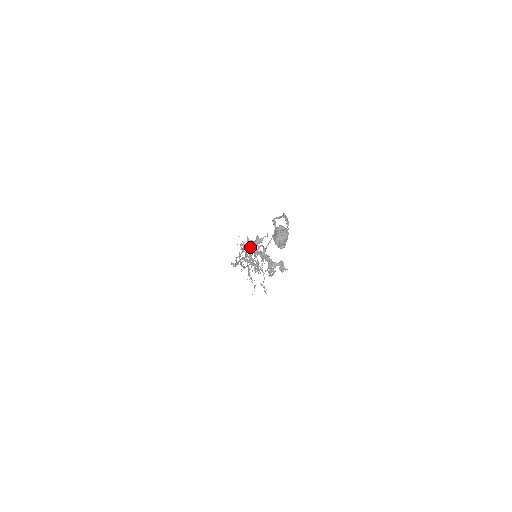
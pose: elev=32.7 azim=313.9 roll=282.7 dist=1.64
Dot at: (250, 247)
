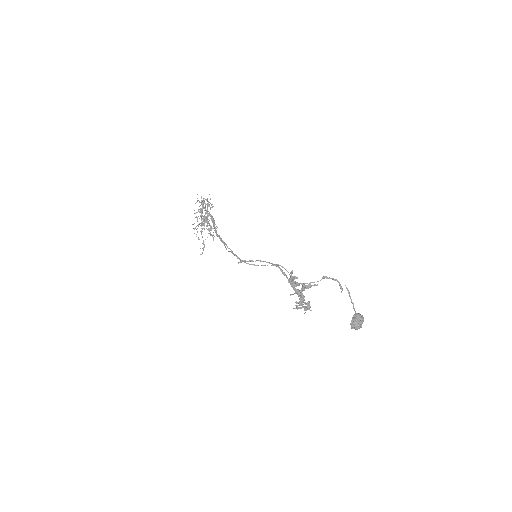
Dot at: (297, 285)
